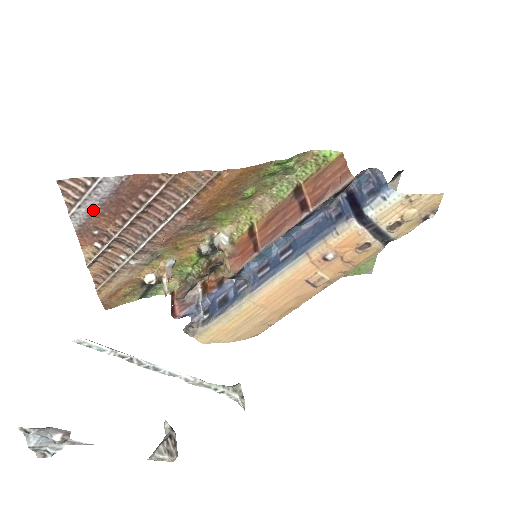
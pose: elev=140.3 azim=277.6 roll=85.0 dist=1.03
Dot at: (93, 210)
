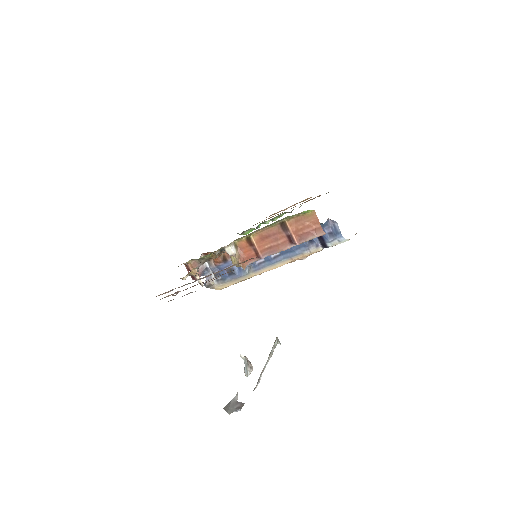
Dot at: occluded
